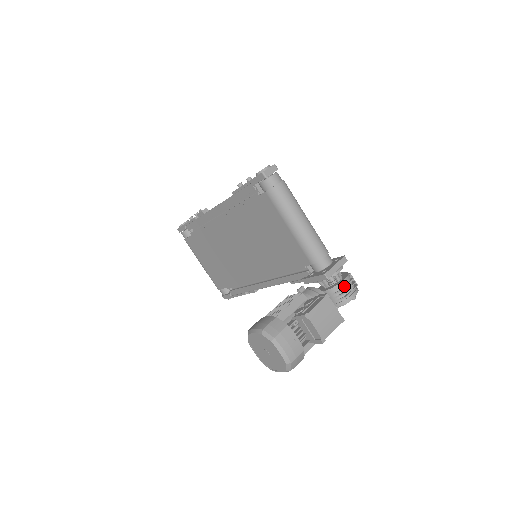
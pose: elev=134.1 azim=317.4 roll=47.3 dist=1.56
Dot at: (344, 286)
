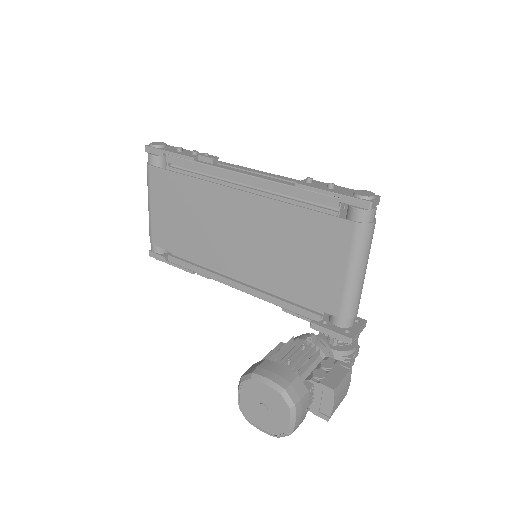
Dot at: (353, 353)
